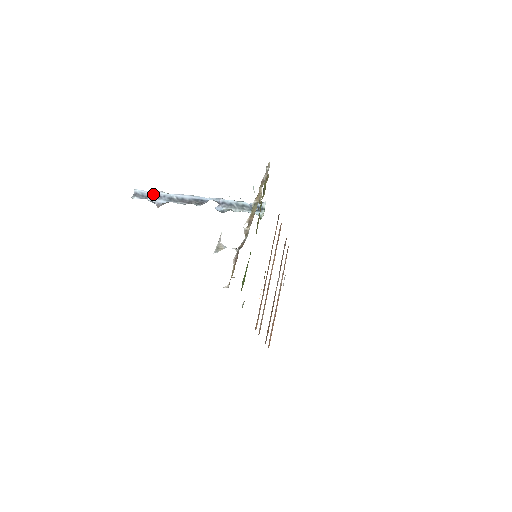
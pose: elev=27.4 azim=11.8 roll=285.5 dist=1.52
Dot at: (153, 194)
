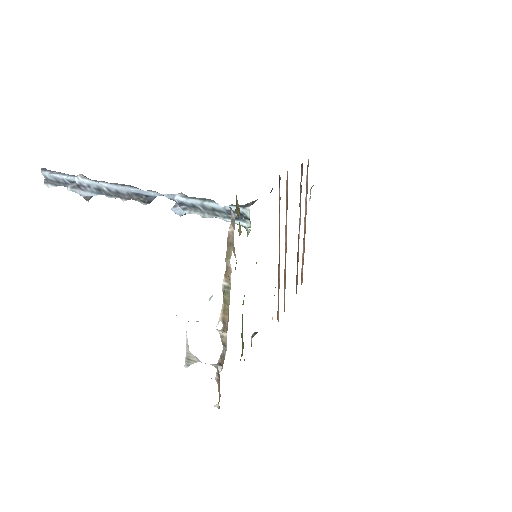
Dot at: (71, 181)
